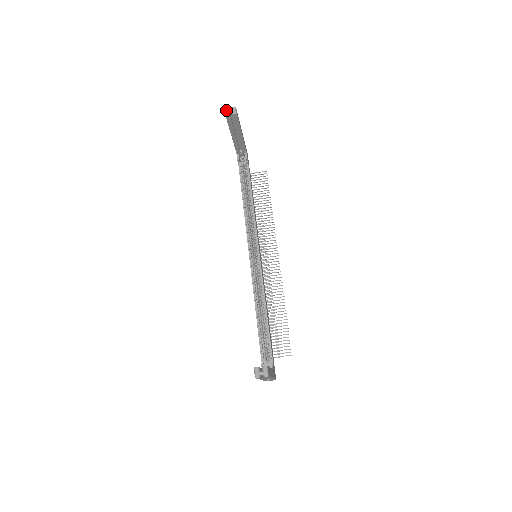
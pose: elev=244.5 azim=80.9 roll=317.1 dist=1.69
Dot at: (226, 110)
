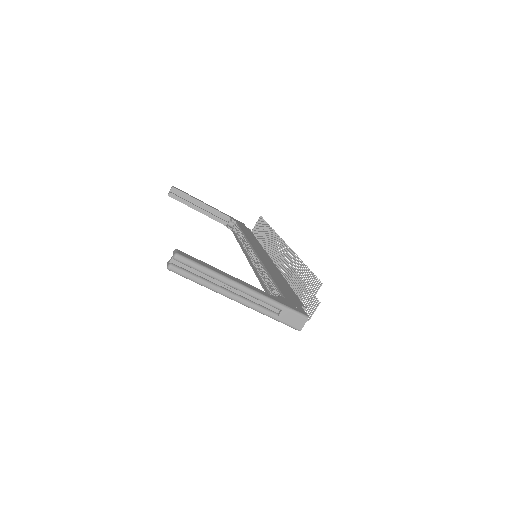
Dot at: (168, 194)
